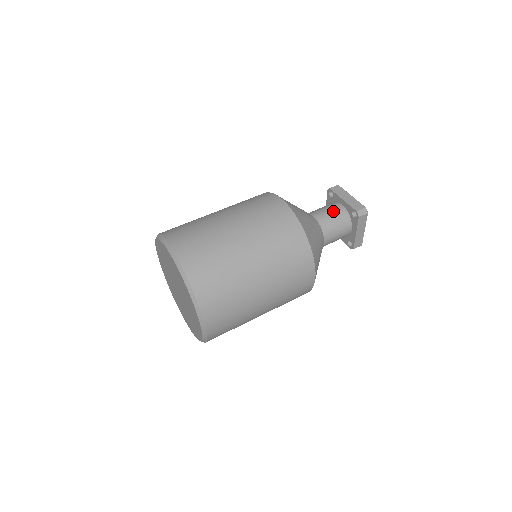
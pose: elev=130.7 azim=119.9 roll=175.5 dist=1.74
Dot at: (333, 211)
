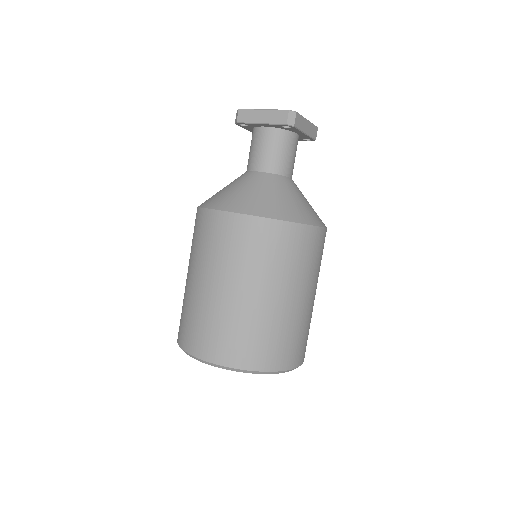
Dot at: (265, 144)
